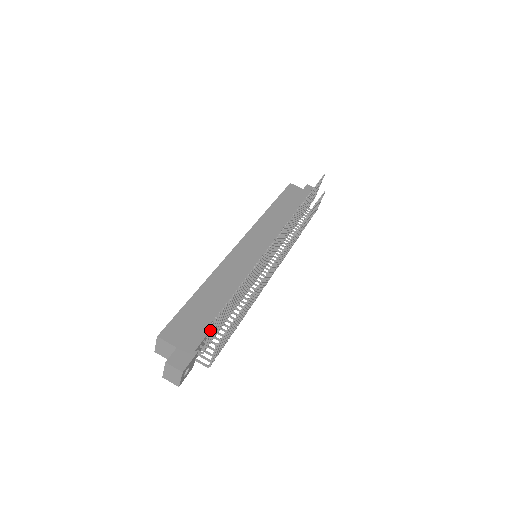
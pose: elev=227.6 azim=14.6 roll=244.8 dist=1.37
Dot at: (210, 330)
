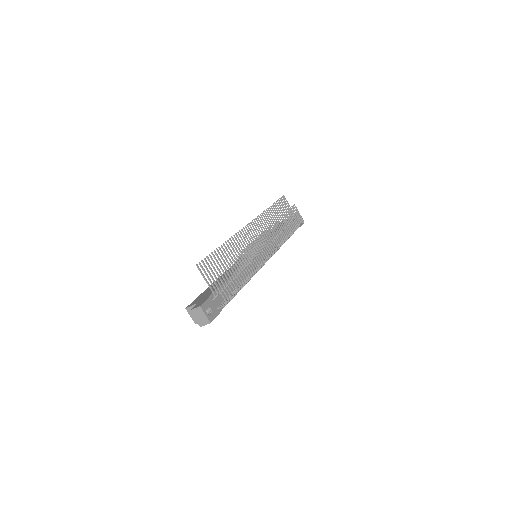
Dot at: (200, 272)
